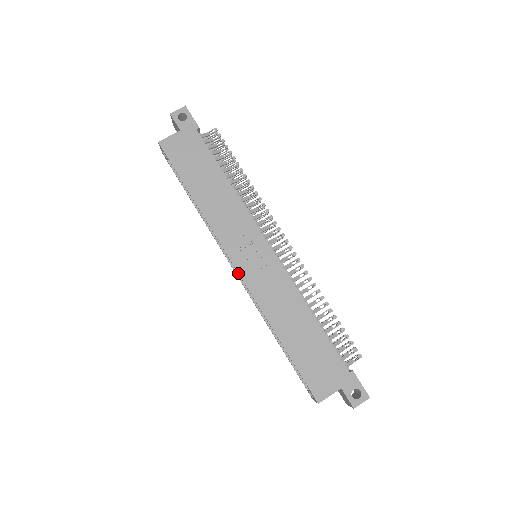
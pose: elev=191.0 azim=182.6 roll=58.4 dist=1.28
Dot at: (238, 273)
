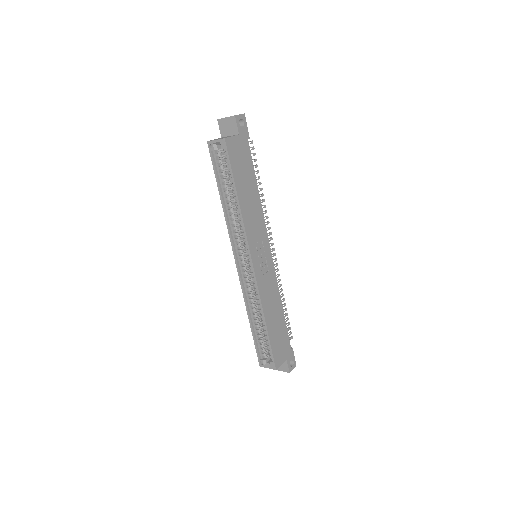
Dot at: (254, 270)
